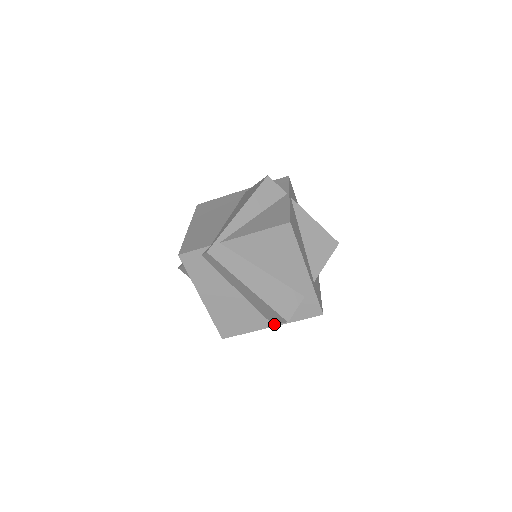
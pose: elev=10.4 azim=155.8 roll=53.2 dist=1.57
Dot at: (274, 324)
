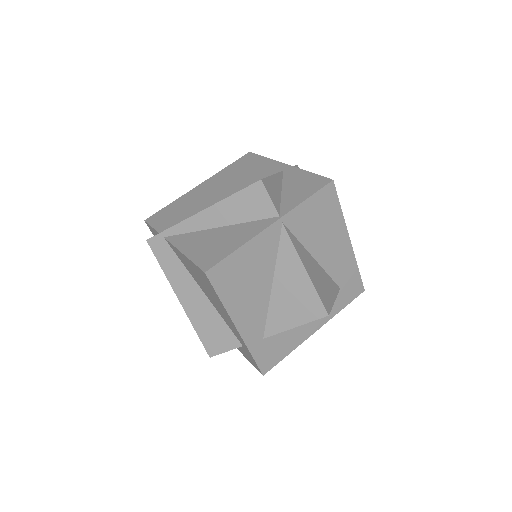
Dot at: occluded
